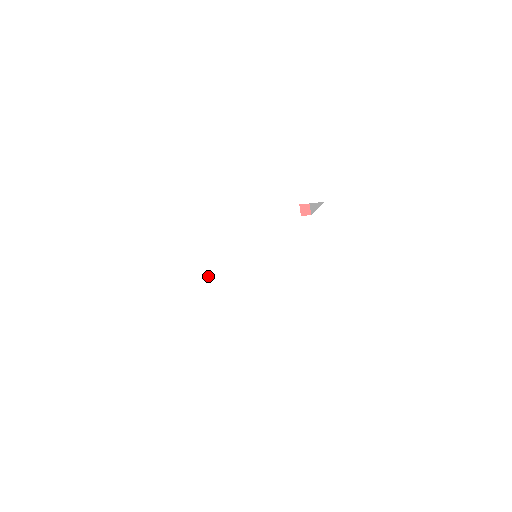
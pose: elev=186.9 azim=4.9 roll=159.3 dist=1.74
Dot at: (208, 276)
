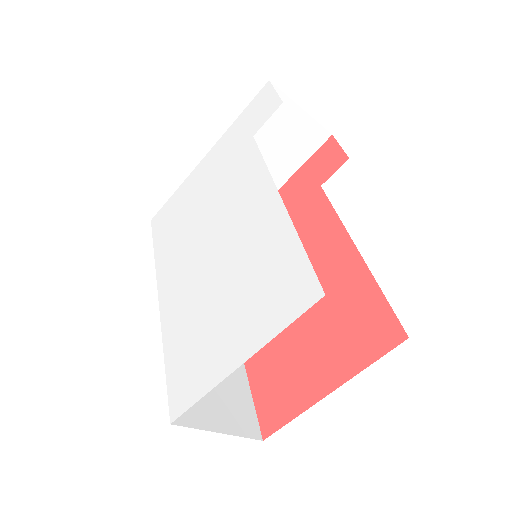
Dot at: (165, 313)
